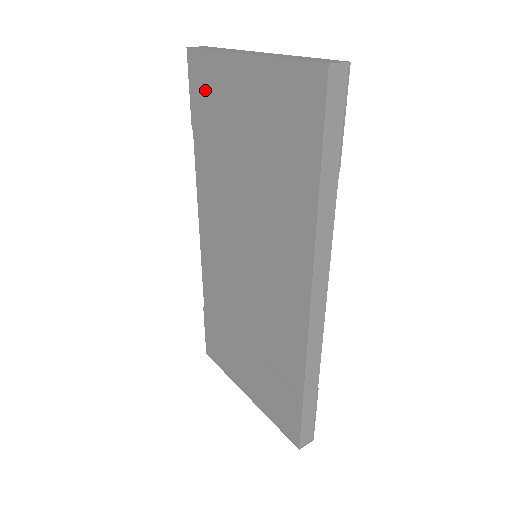
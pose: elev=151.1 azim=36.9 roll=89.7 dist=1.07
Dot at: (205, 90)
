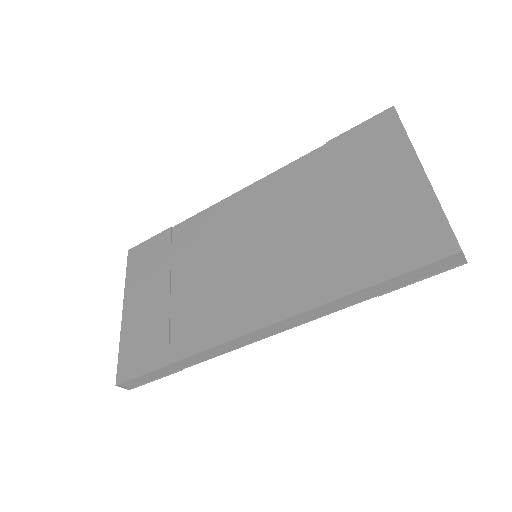
Dot at: (369, 141)
